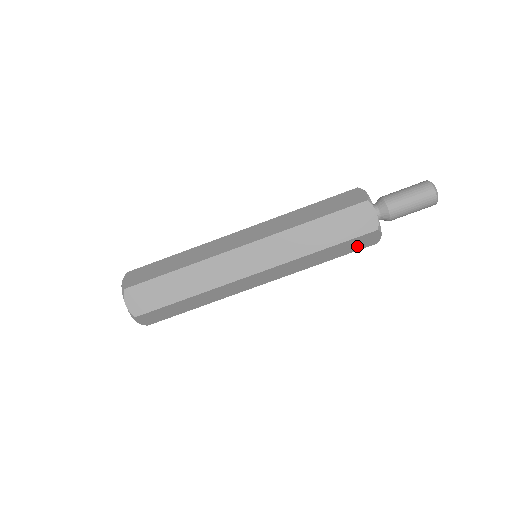
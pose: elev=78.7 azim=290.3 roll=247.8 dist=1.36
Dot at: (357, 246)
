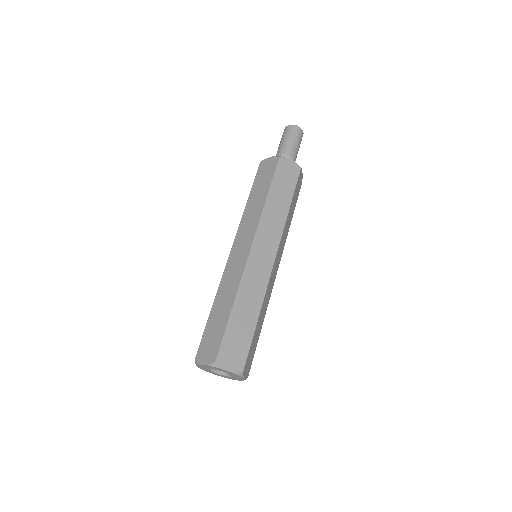
Dot at: (298, 191)
